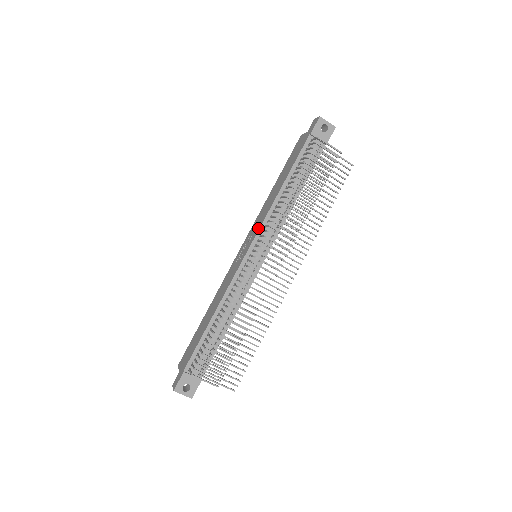
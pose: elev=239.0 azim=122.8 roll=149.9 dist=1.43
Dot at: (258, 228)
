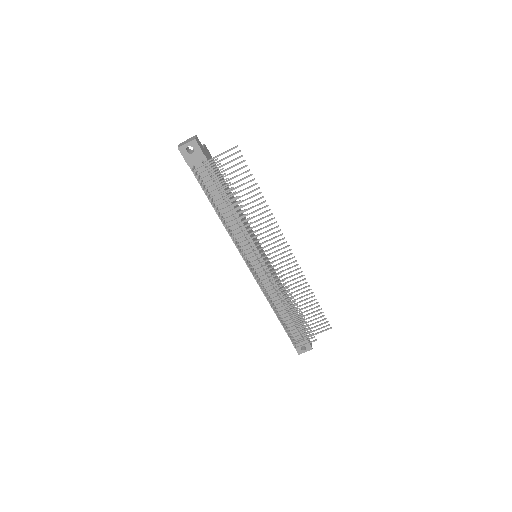
Dot at: (236, 246)
